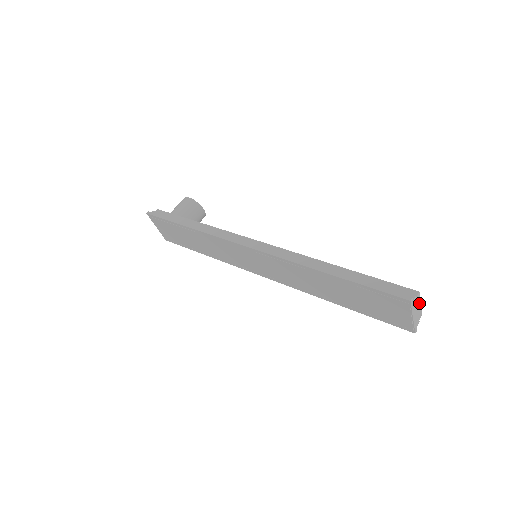
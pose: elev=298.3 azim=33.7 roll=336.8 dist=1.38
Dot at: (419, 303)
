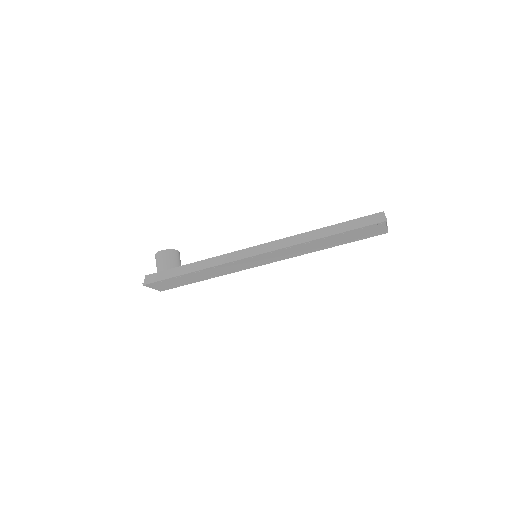
Dot at: occluded
